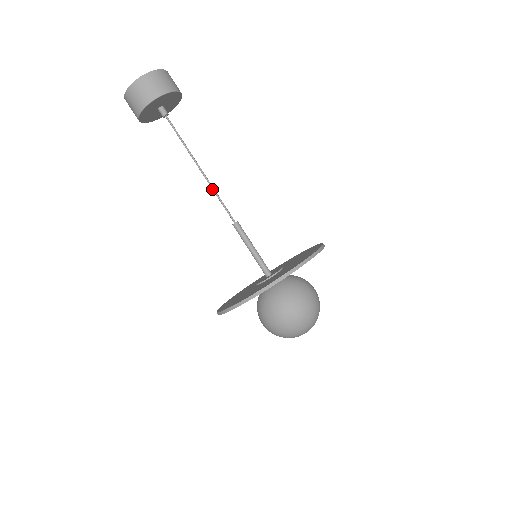
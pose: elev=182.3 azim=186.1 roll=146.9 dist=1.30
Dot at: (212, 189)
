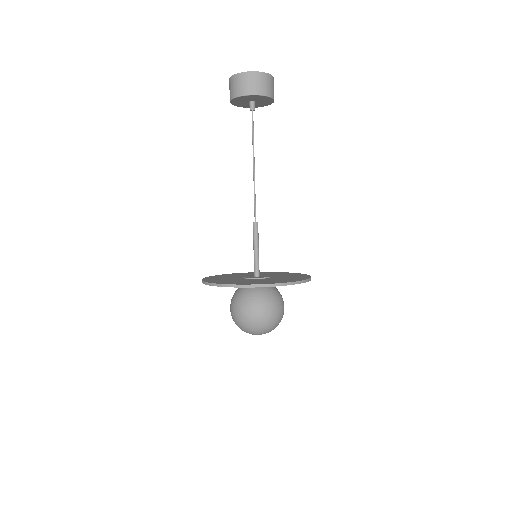
Dot at: (254, 186)
